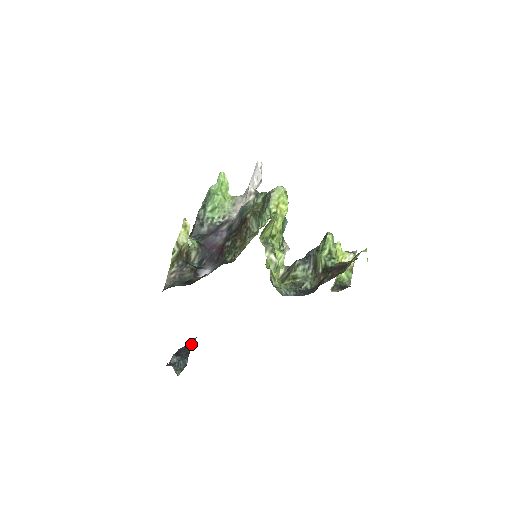
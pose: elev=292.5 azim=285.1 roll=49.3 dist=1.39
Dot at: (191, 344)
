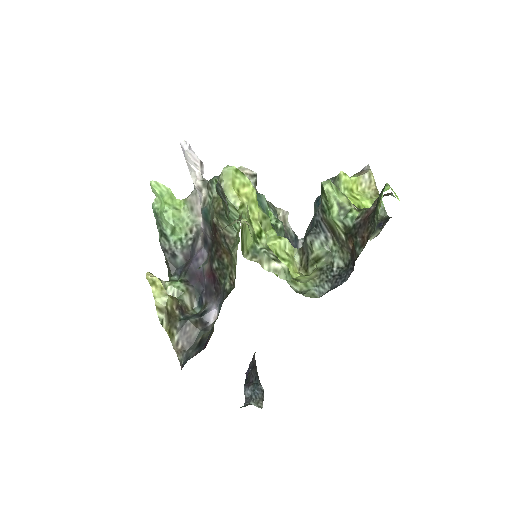
Dot at: (254, 365)
